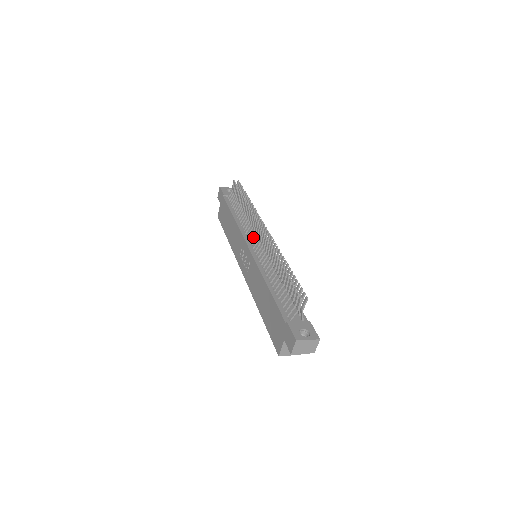
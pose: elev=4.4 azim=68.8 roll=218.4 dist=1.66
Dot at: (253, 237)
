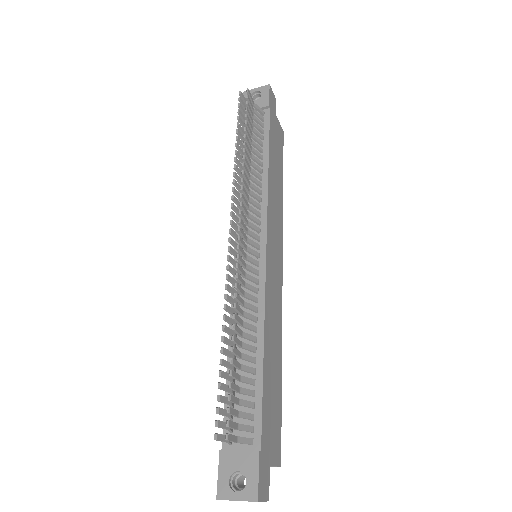
Dot at: occluded
